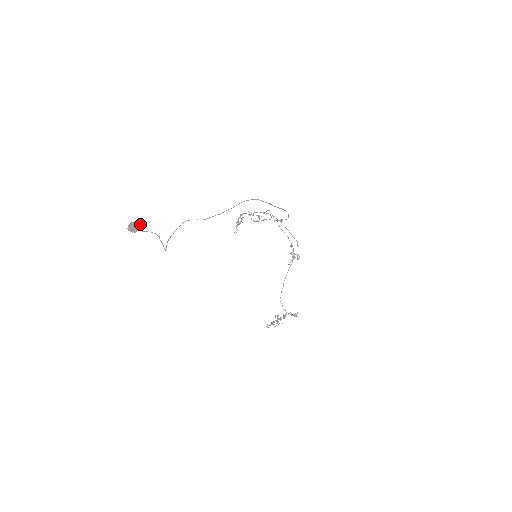
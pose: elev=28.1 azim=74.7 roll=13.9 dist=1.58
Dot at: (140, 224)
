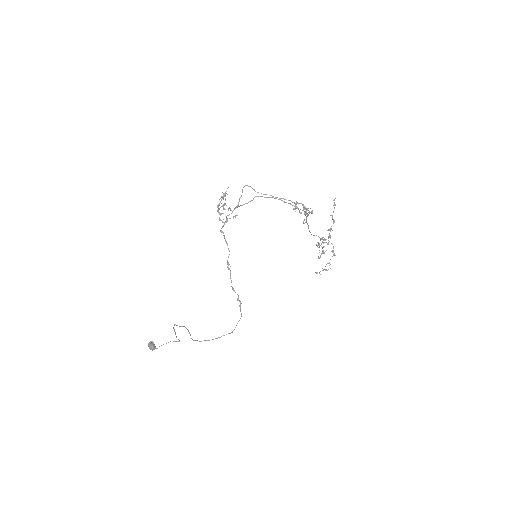
Dot at: (152, 349)
